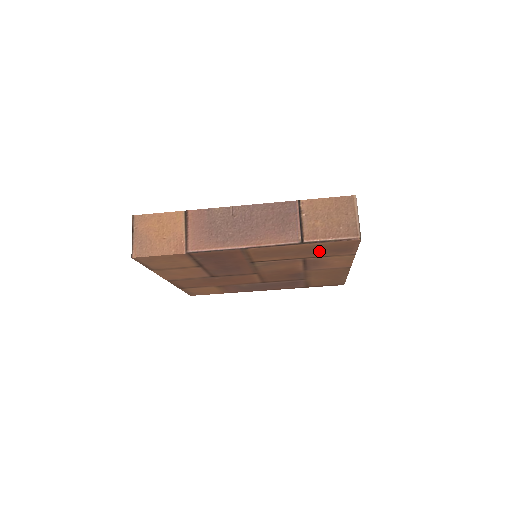
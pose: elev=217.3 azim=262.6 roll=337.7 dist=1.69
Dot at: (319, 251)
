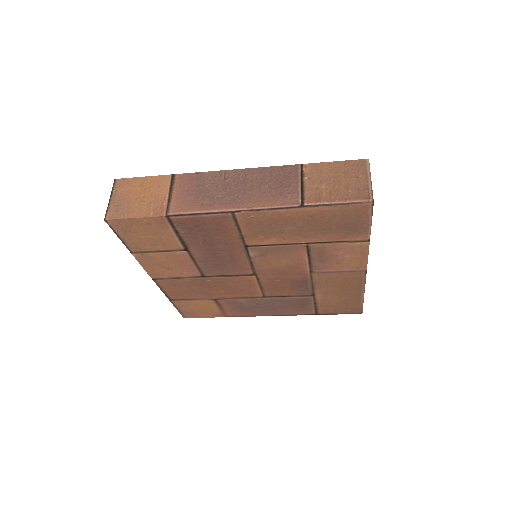
Dot at: (324, 227)
